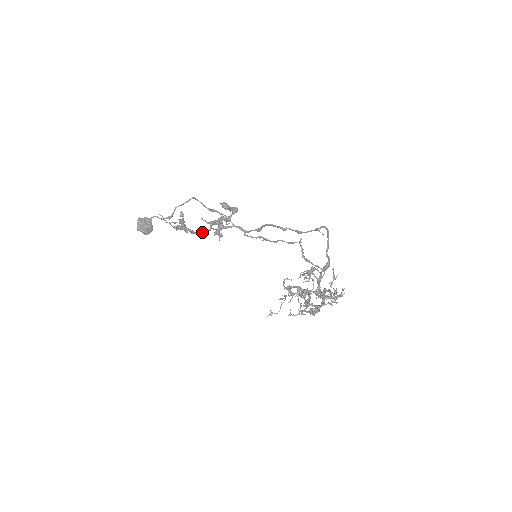
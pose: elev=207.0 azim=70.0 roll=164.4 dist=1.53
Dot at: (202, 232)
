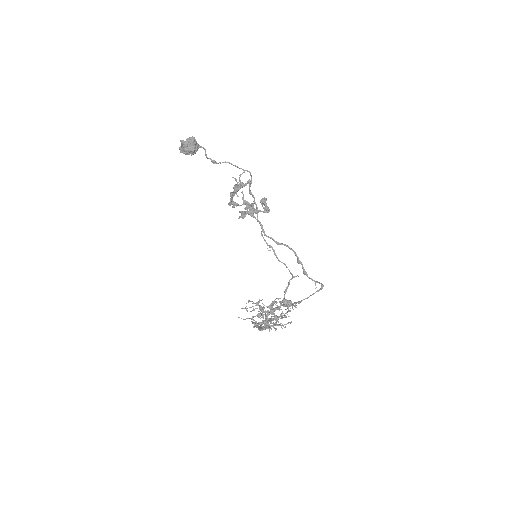
Dot at: occluded
